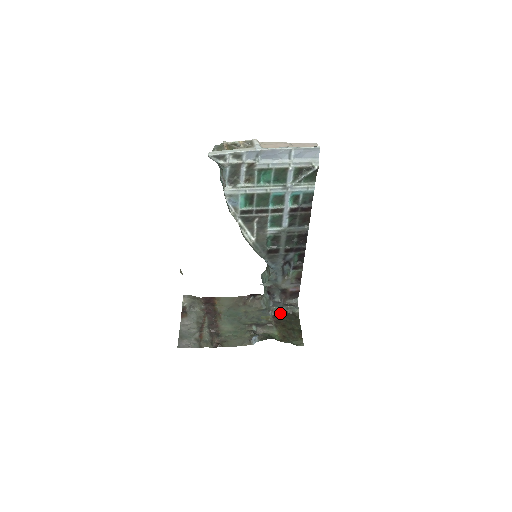
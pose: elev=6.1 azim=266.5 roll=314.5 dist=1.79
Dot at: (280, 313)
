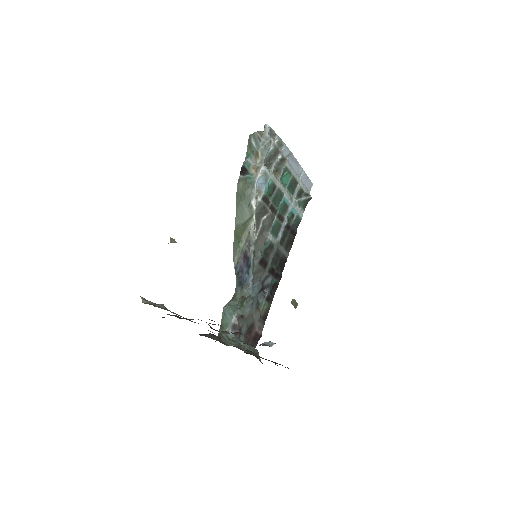
Dot at: occluded
